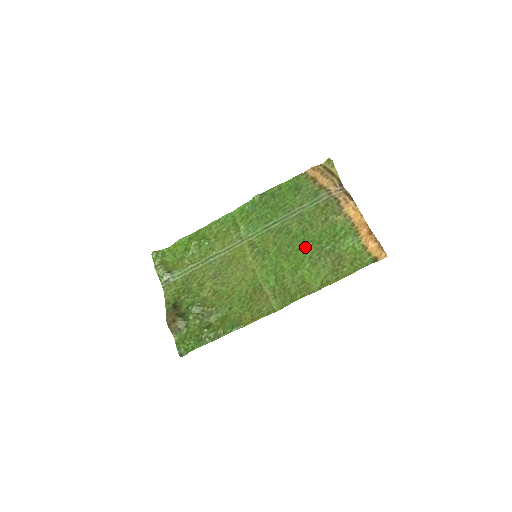
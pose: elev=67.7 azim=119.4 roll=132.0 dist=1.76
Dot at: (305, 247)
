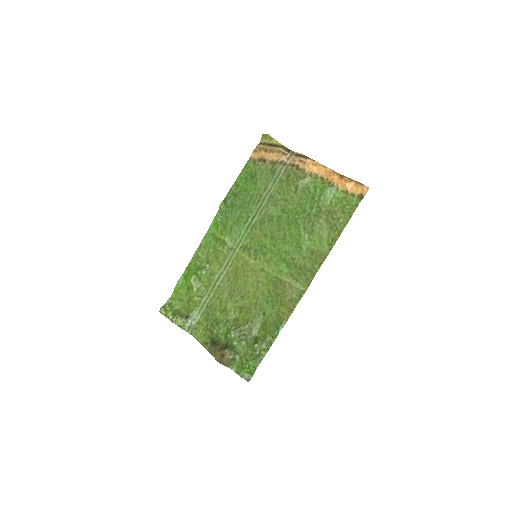
Dot at: (294, 222)
